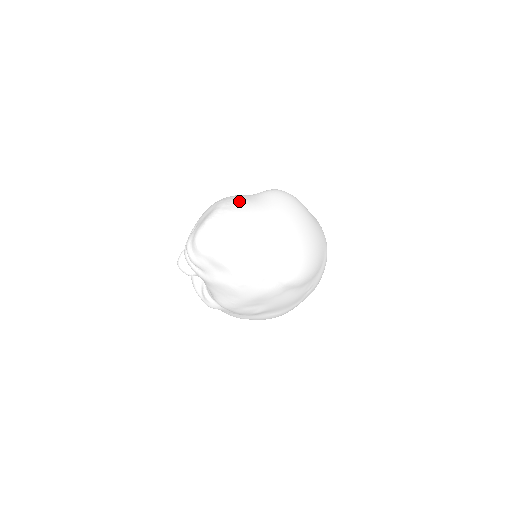
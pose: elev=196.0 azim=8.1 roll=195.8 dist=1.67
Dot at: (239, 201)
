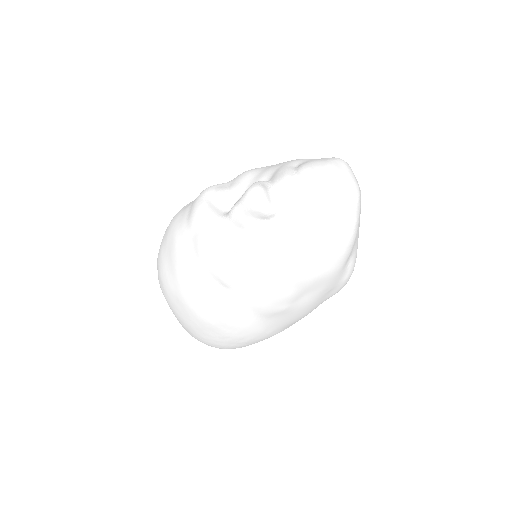
Dot at: occluded
